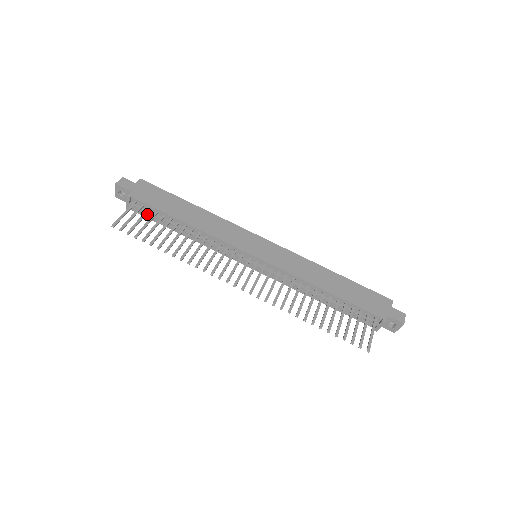
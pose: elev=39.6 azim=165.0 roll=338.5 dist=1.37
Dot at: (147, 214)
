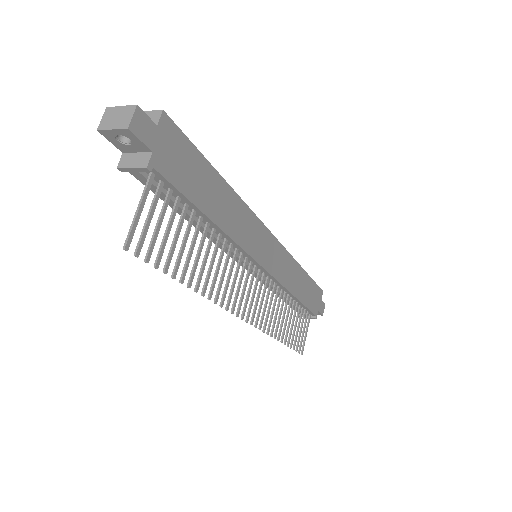
Dot at: occluded
